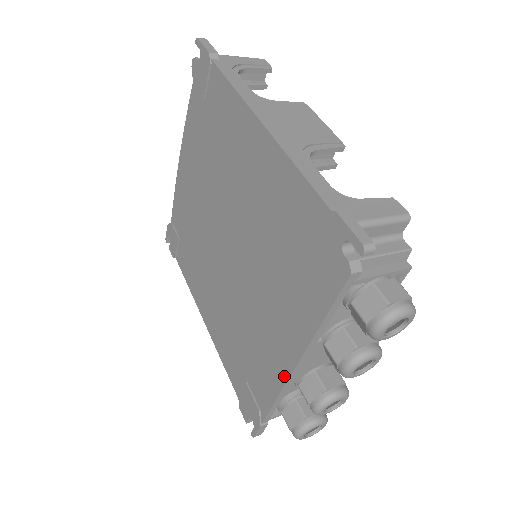
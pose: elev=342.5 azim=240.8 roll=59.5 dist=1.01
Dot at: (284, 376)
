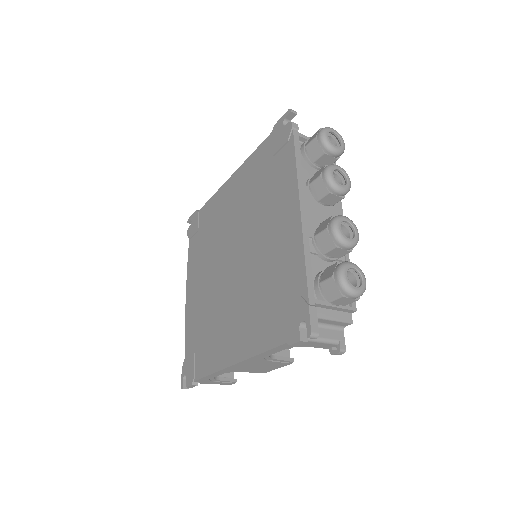
Dot at: (299, 229)
